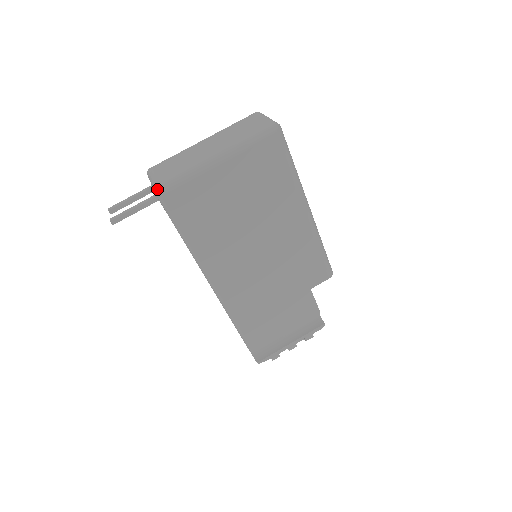
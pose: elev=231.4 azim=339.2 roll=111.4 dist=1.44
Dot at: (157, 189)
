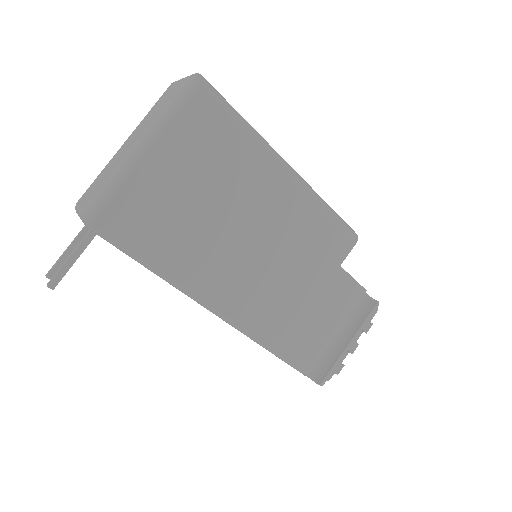
Dot at: (83, 219)
